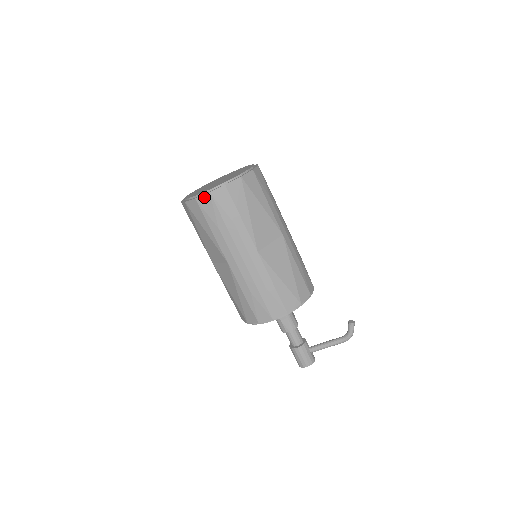
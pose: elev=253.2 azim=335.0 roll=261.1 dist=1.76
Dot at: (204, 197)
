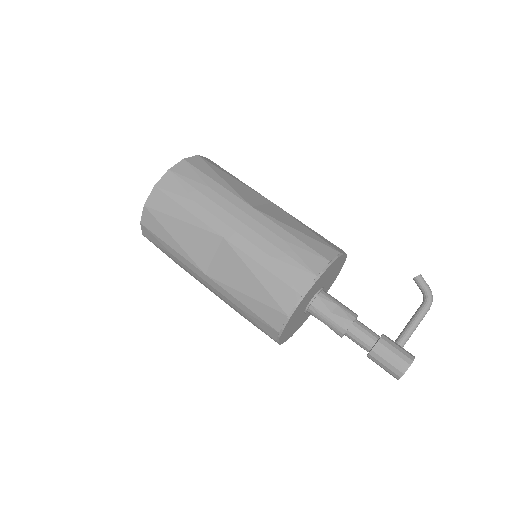
Dot at: (164, 178)
